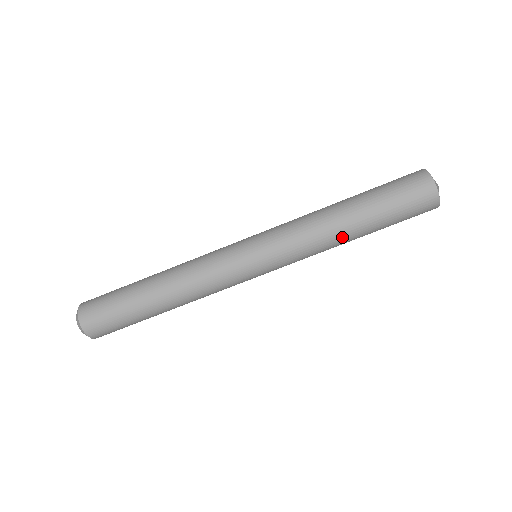
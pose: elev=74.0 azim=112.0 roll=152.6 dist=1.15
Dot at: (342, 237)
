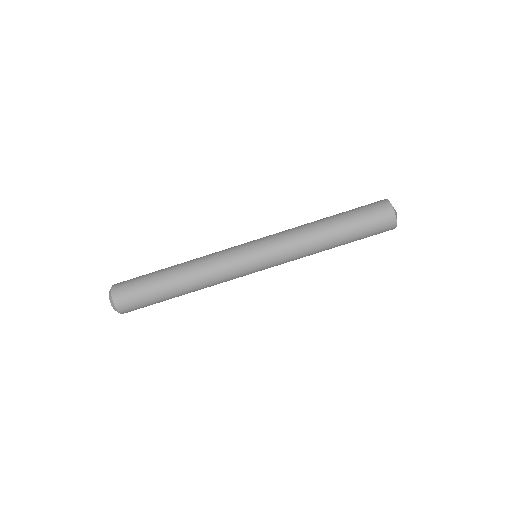
Dot at: (324, 248)
